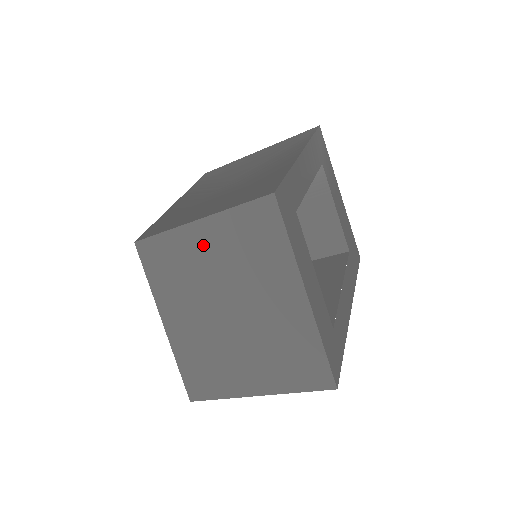
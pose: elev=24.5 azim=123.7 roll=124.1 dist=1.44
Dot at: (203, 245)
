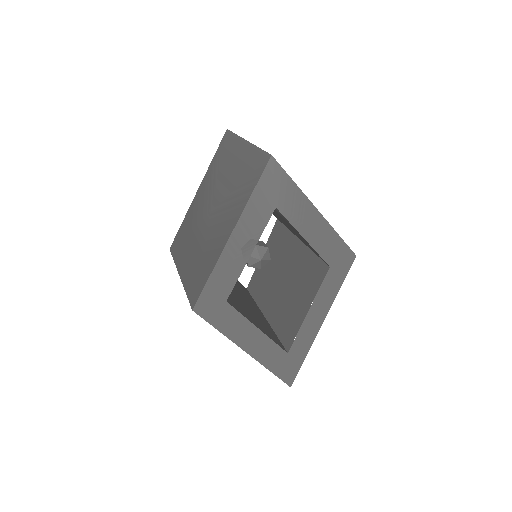
Dot at: occluded
